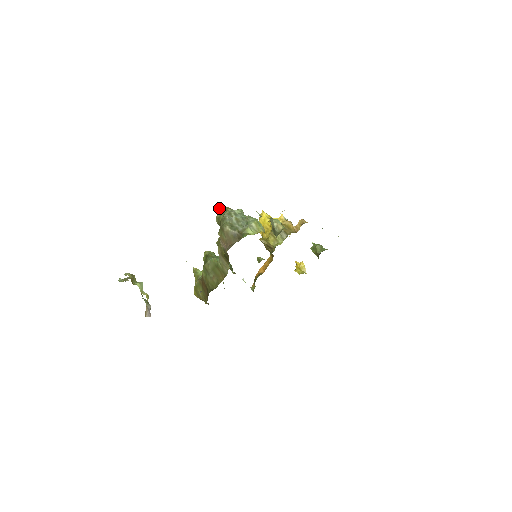
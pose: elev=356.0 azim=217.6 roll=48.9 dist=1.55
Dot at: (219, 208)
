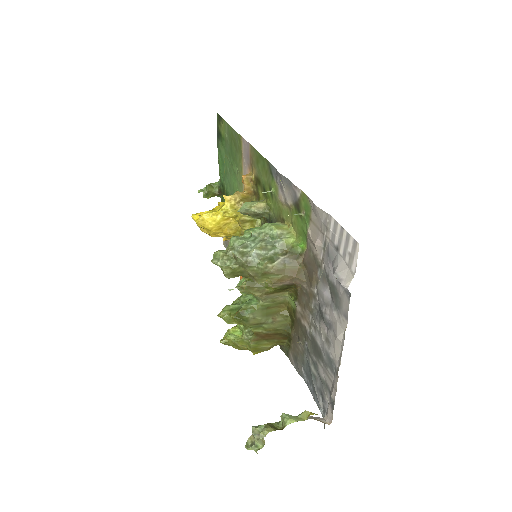
Dot at: occluded
